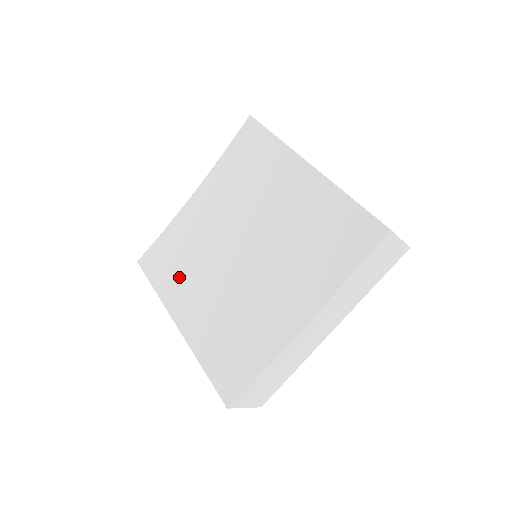
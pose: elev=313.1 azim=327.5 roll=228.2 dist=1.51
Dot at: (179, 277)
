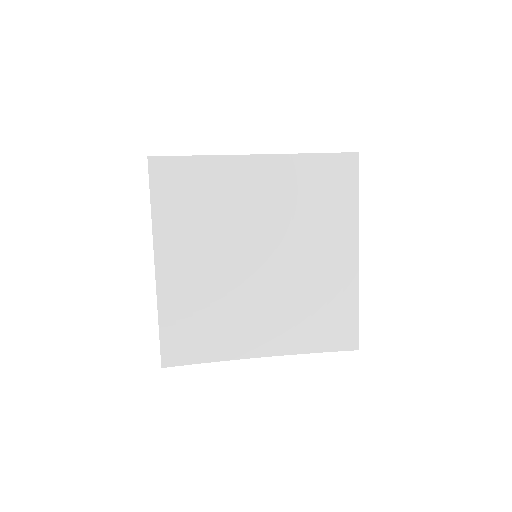
Dot at: (186, 223)
